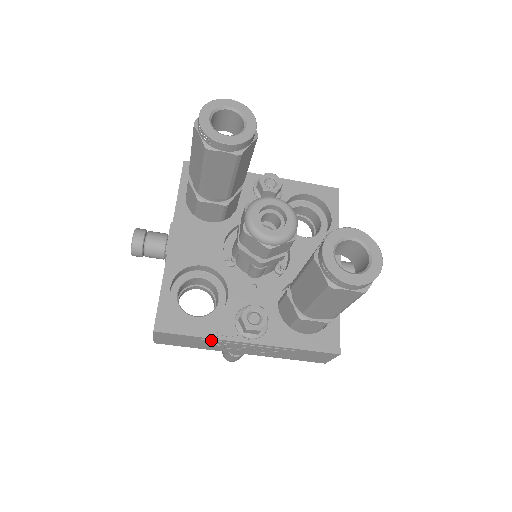
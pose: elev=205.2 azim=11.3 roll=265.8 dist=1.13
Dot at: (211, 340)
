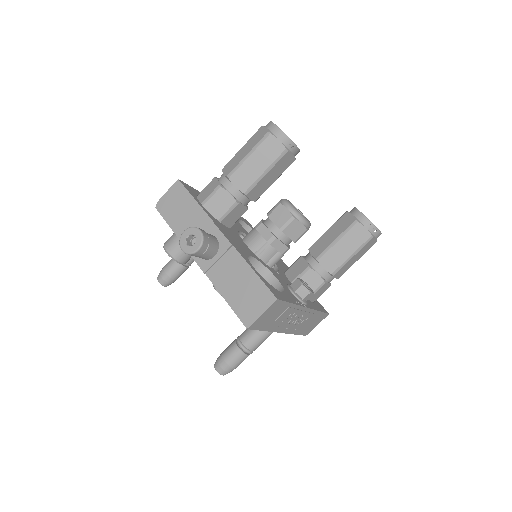
Dot at: (293, 308)
